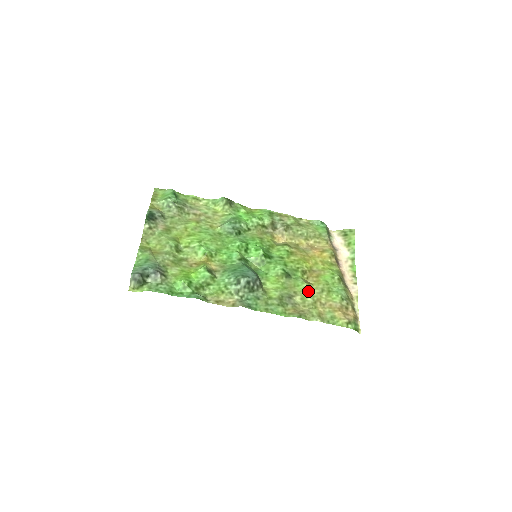
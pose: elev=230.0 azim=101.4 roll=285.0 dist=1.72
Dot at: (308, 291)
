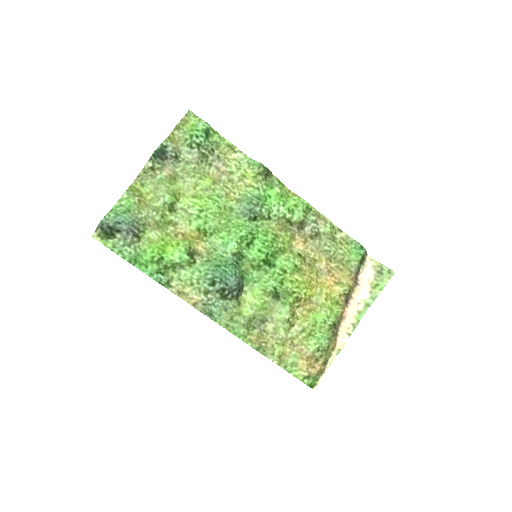
Dot at: (286, 324)
